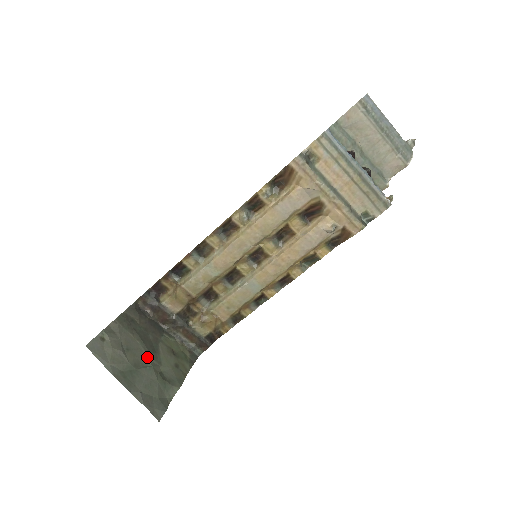
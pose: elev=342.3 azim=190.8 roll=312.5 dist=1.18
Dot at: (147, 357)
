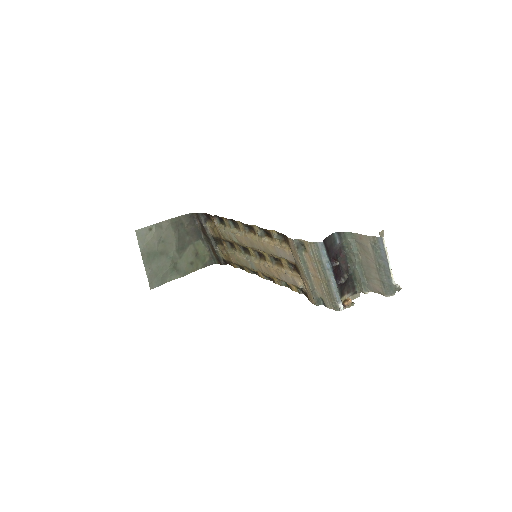
Dot at: (174, 251)
